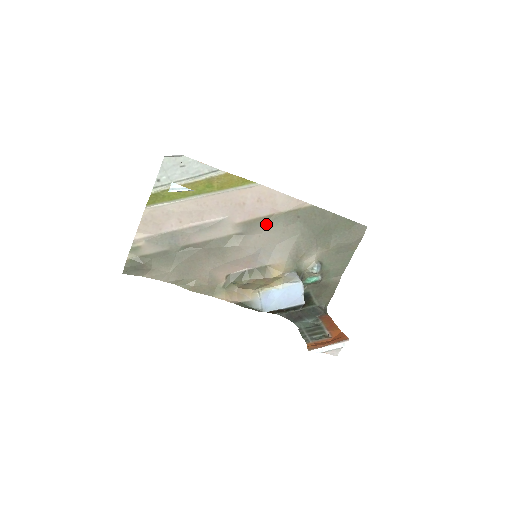
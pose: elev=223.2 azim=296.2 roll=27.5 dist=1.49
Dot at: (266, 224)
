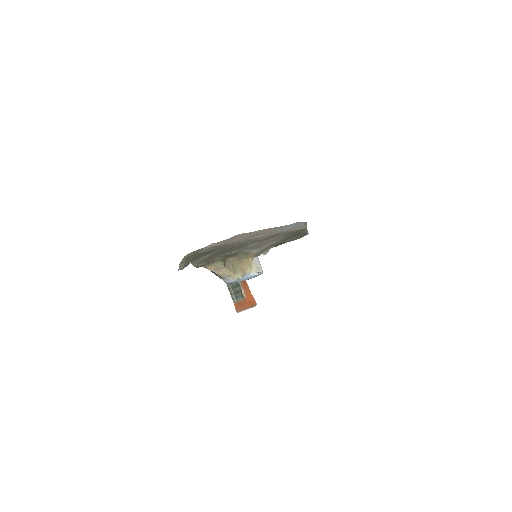
Dot at: (277, 235)
